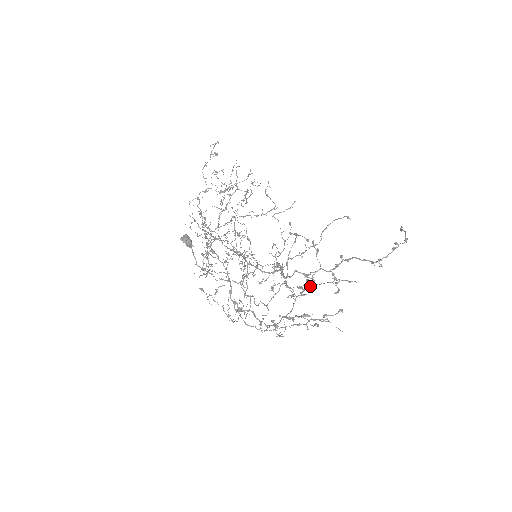
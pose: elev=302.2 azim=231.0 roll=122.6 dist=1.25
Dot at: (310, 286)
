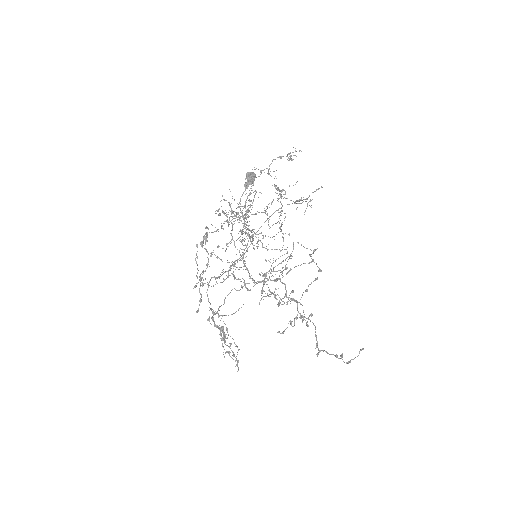
Dot at: (278, 305)
